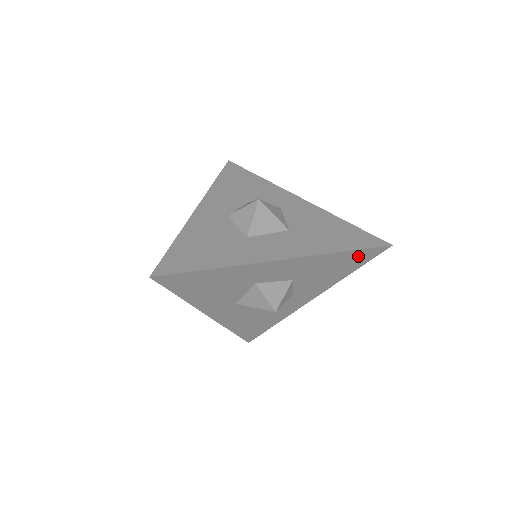
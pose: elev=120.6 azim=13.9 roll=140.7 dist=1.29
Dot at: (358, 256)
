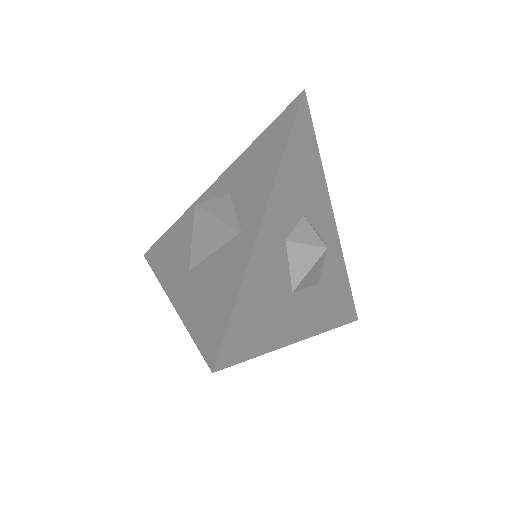
Dot at: occluded
